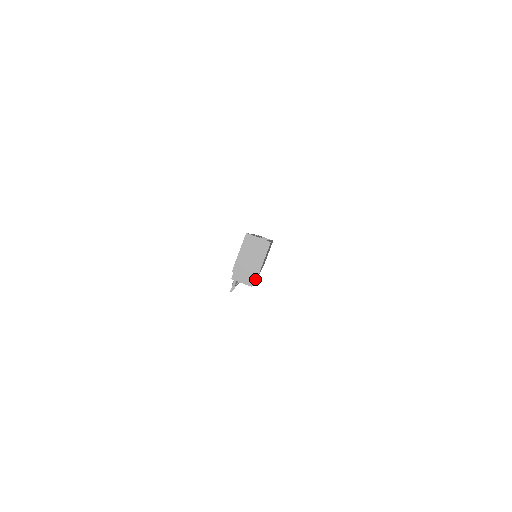
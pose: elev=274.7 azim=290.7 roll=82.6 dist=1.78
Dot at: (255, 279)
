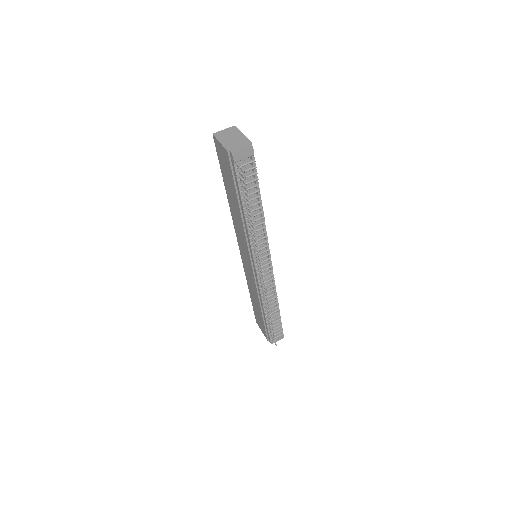
Dot at: (249, 142)
